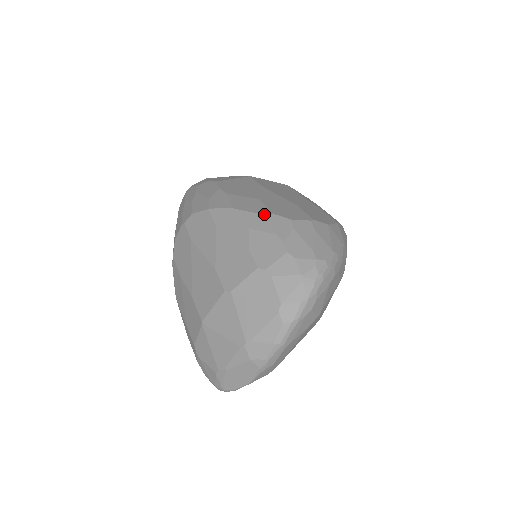
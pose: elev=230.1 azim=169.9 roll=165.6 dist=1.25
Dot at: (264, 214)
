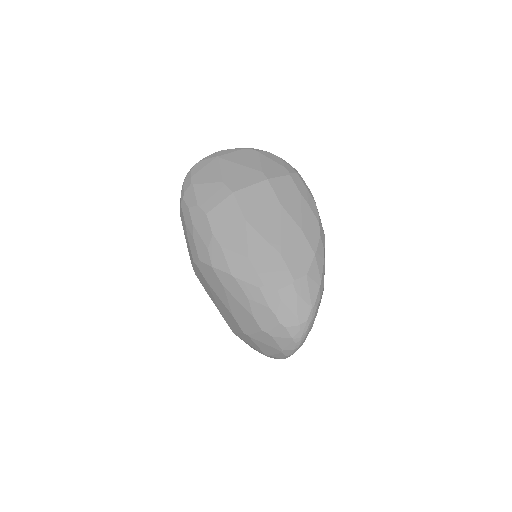
Dot at: (257, 286)
